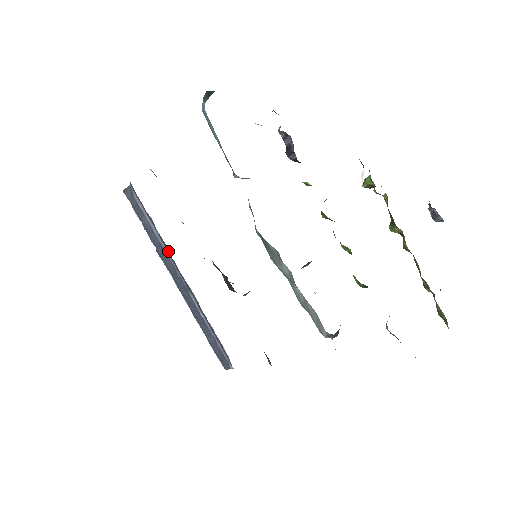
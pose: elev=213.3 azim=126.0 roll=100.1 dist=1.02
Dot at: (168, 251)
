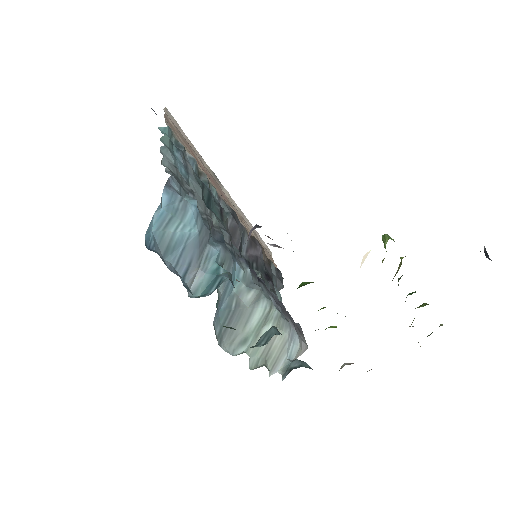
Dot at: occluded
